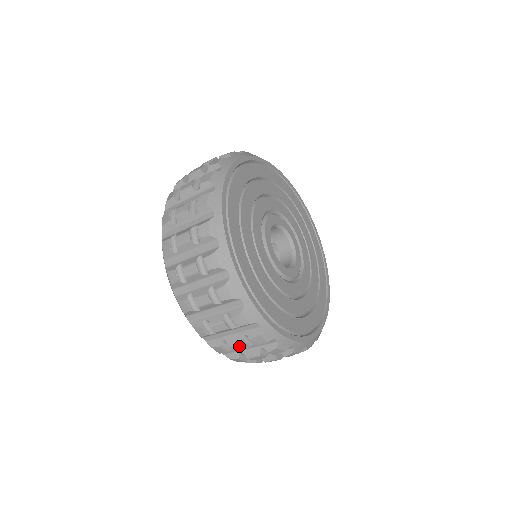
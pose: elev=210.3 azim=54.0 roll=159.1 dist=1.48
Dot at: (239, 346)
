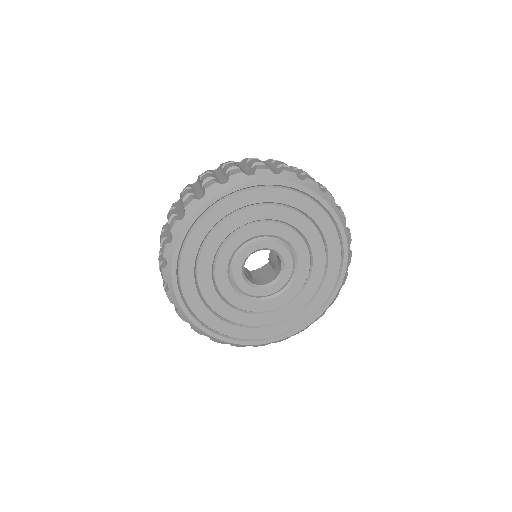
Dot at: occluded
